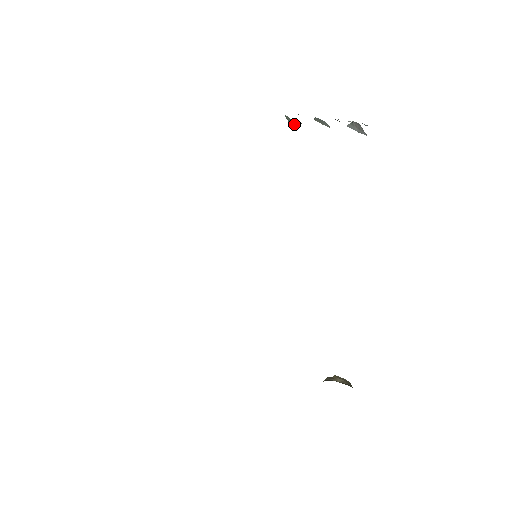
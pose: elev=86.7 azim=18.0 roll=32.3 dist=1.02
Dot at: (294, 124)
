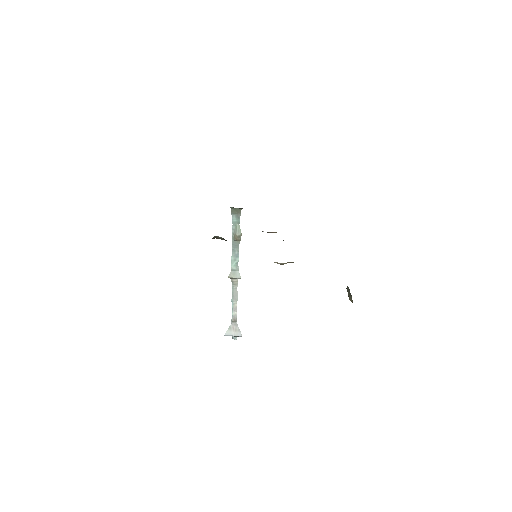
Dot at: (240, 234)
